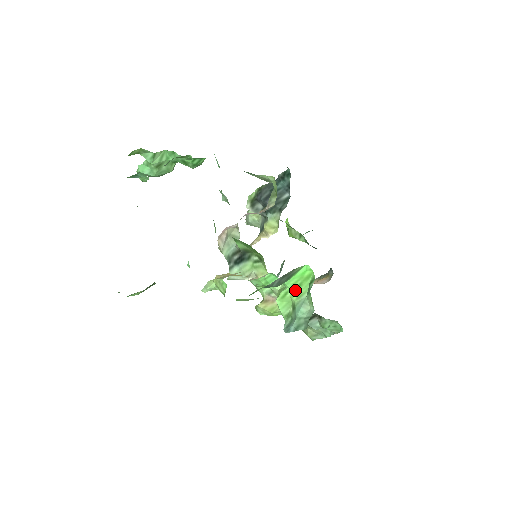
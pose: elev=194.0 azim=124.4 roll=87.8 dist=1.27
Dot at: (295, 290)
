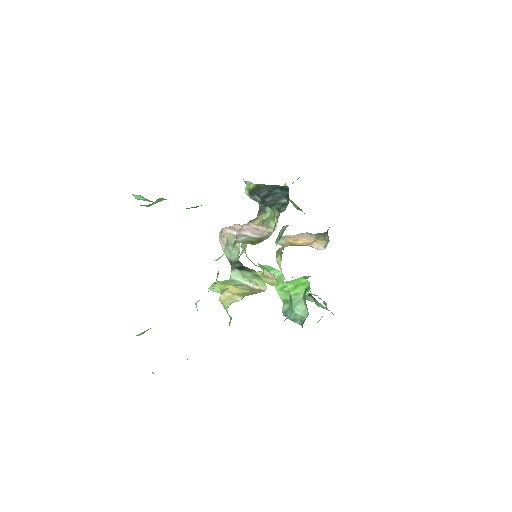
Dot at: (292, 288)
